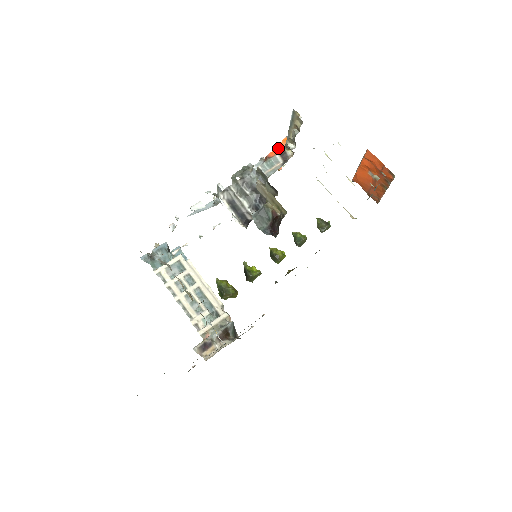
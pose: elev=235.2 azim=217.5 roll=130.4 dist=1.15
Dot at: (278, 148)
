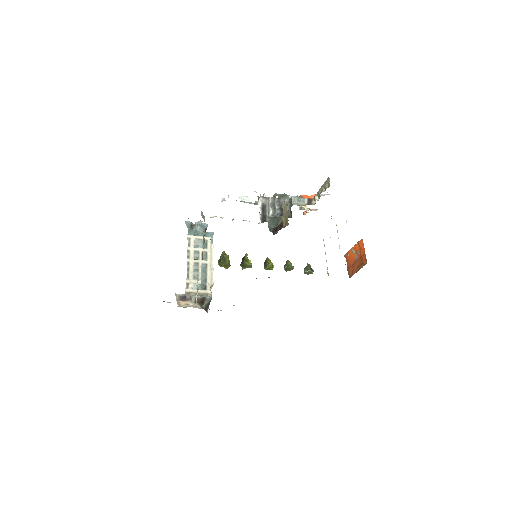
Dot at: (310, 196)
